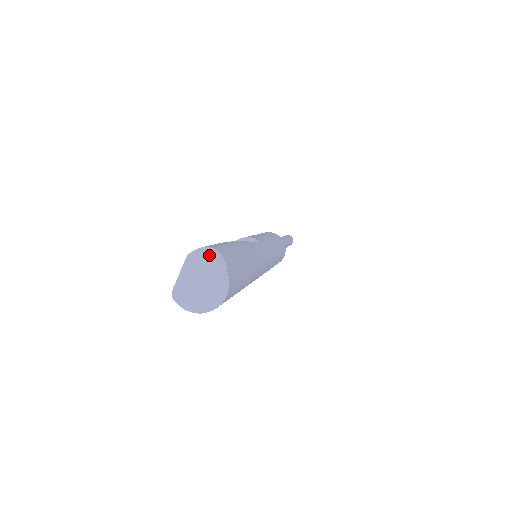
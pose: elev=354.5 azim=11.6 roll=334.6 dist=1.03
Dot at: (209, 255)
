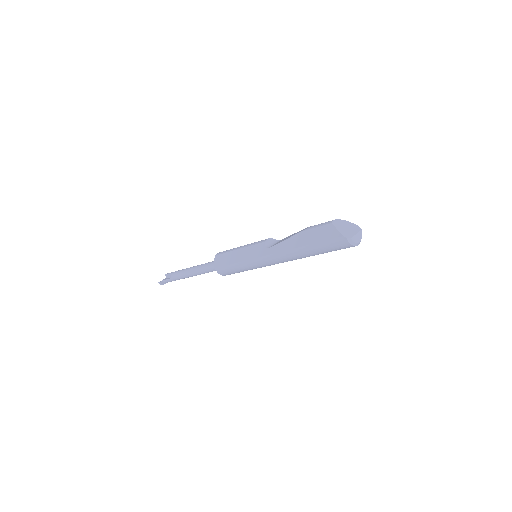
Dot at: (343, 222)
